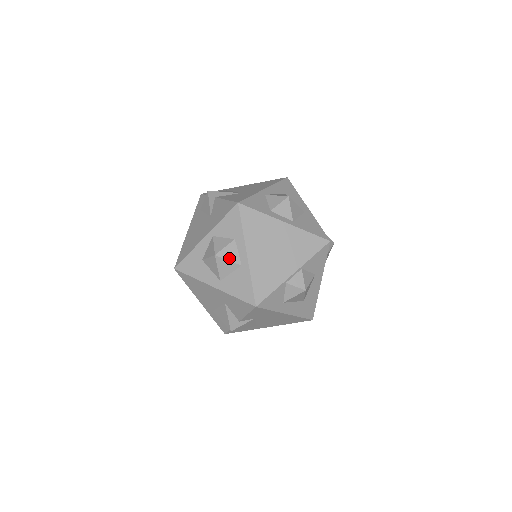
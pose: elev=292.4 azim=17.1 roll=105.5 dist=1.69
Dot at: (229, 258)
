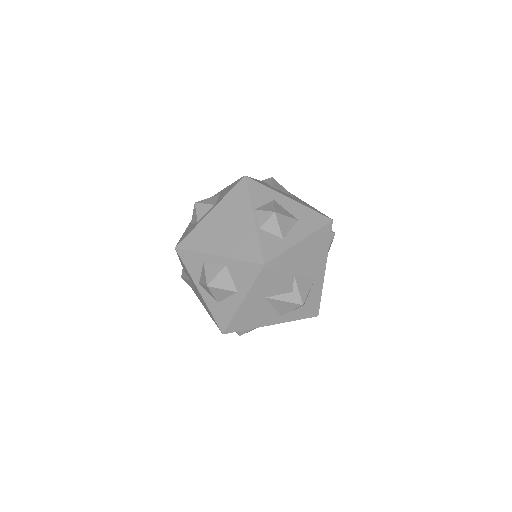
Dot at: (215, 274)
